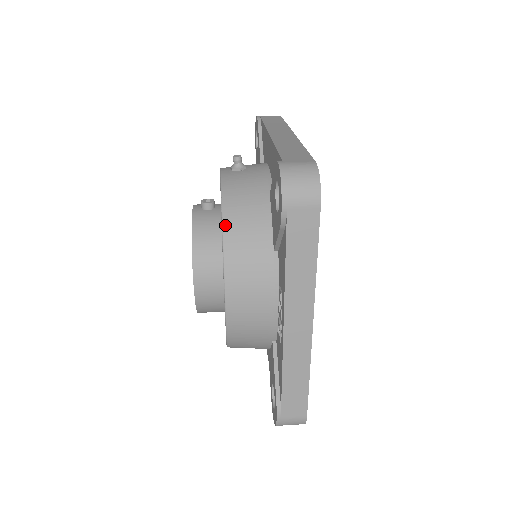
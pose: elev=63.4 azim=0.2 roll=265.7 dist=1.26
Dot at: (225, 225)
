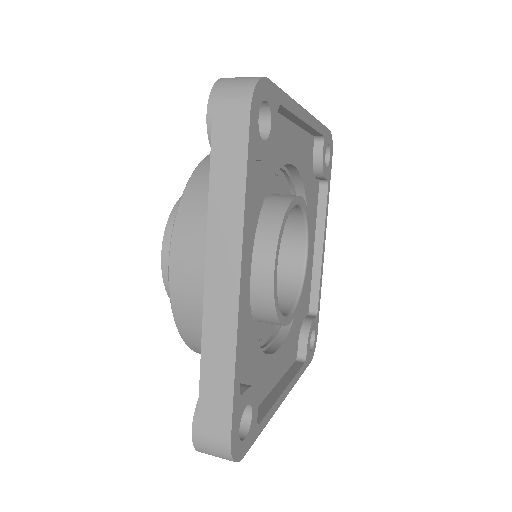
Dot at: (192, 177)
